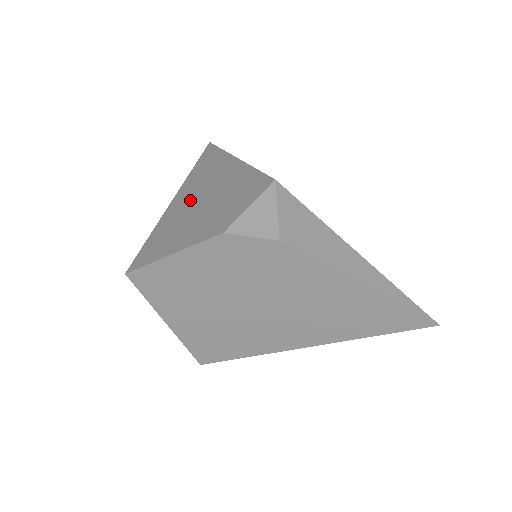
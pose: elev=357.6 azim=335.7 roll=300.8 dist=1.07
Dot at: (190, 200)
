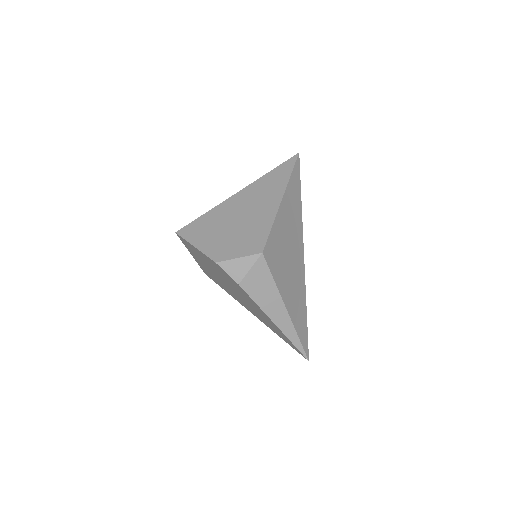
Dot at: (237, 209)
